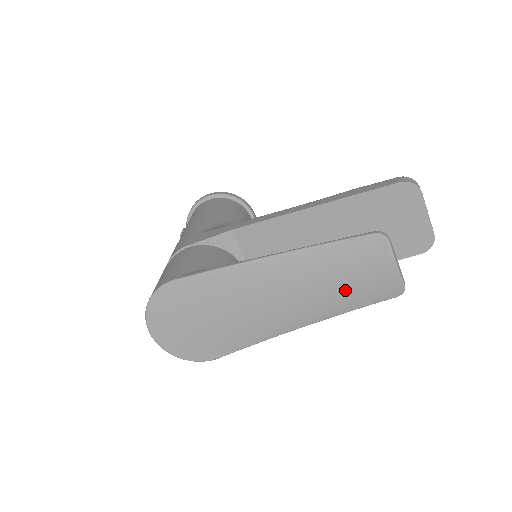
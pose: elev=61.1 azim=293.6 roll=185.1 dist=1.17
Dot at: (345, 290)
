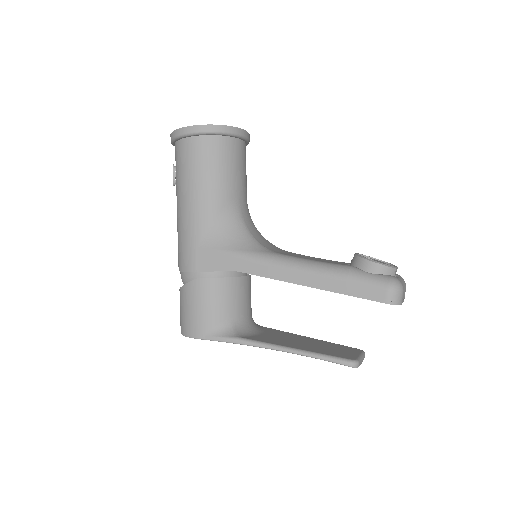
Dot at: occluded
